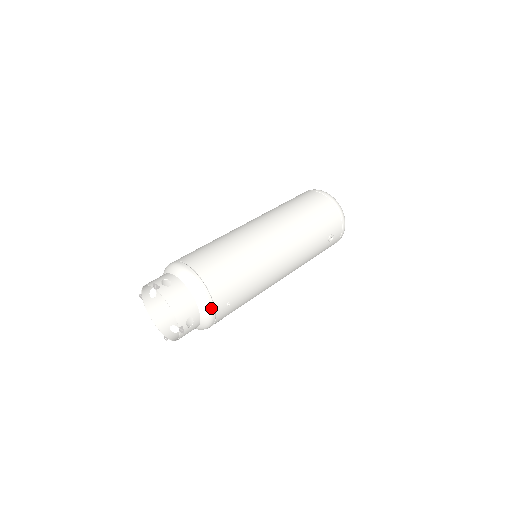
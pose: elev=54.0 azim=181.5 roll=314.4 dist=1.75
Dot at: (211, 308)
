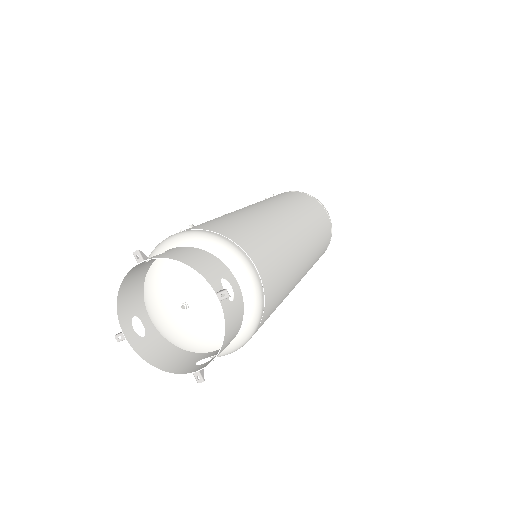
Dot at: occluded
